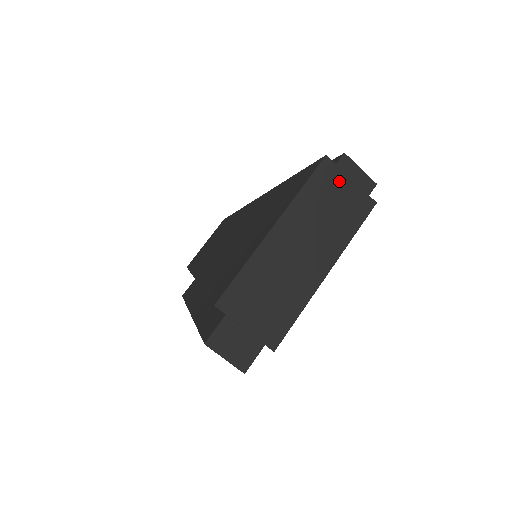
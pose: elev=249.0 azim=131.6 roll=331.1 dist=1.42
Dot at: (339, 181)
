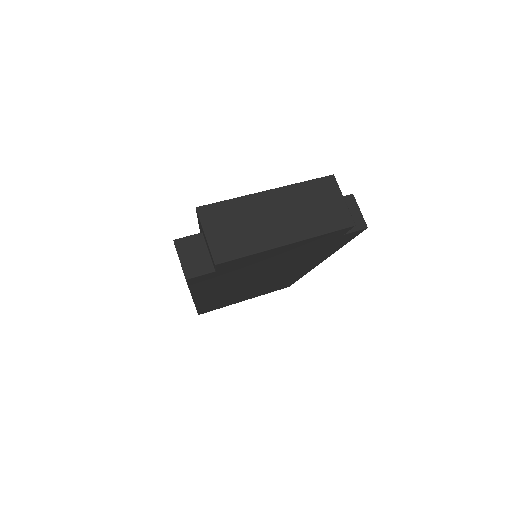
Dot at: (334, 194)
